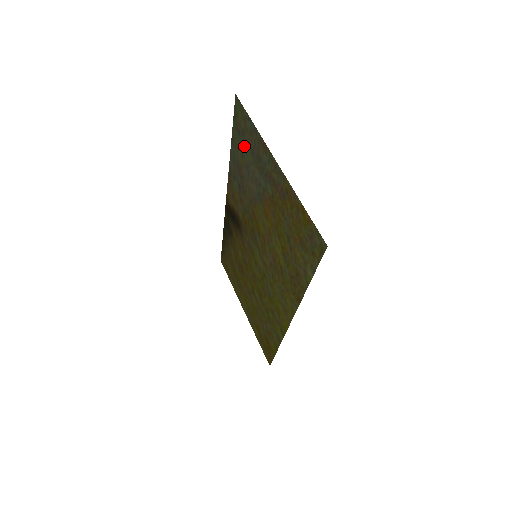
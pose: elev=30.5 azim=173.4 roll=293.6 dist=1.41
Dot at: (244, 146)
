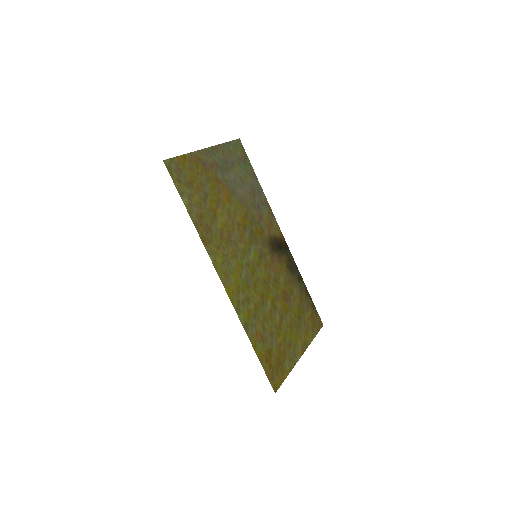
Dot at: (241, 167)
